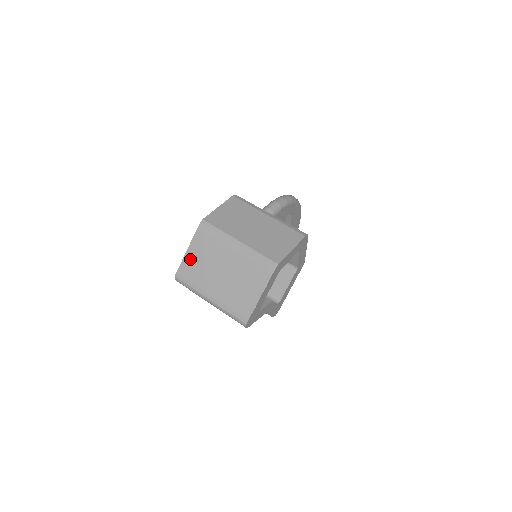
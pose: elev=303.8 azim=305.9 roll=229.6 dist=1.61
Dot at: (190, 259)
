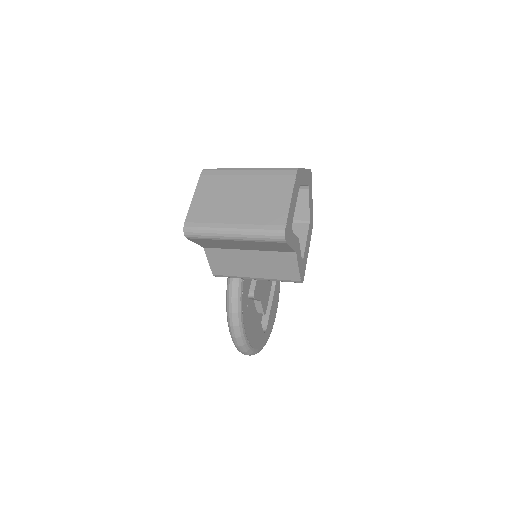
Dot at: (198, 203)
